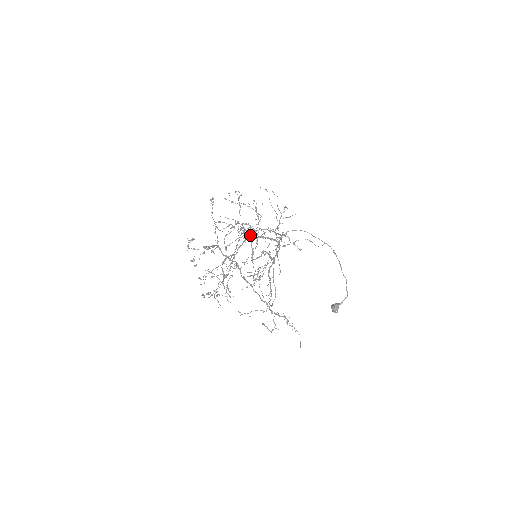
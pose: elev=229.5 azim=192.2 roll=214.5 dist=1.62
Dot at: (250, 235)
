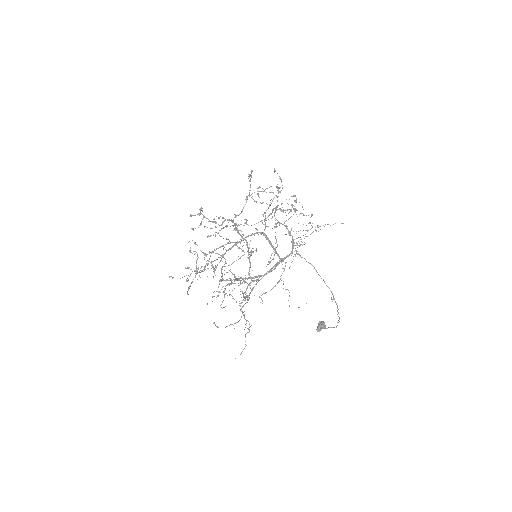
Dot at: (222, 267)
